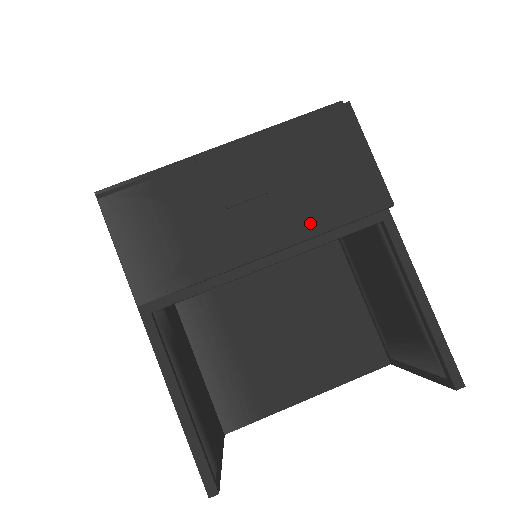
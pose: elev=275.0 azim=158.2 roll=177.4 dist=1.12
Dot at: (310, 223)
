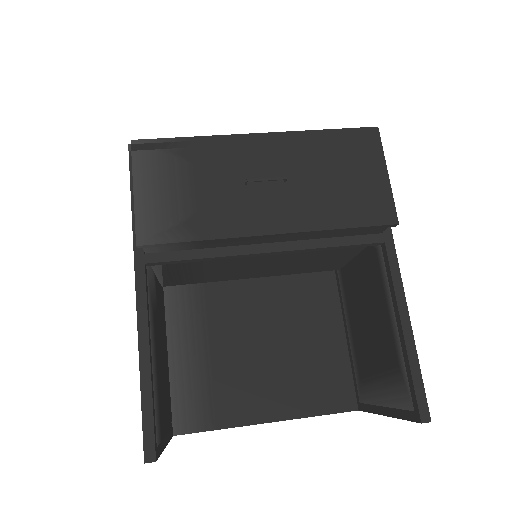
Dot at: (318, 218)
